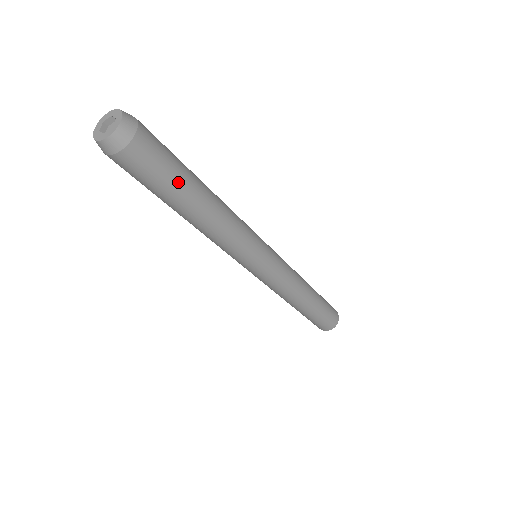
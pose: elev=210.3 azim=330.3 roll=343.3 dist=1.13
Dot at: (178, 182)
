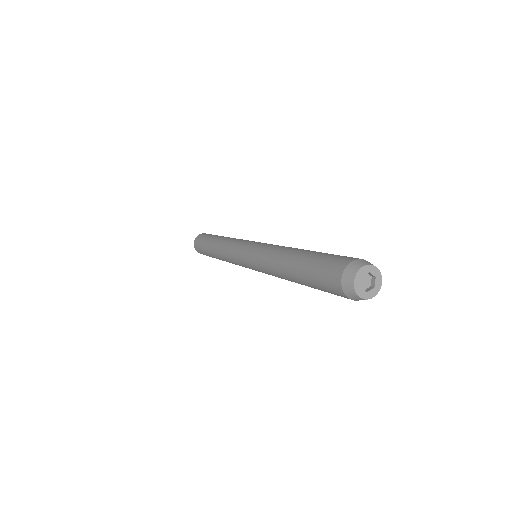
Dot at: occluded
